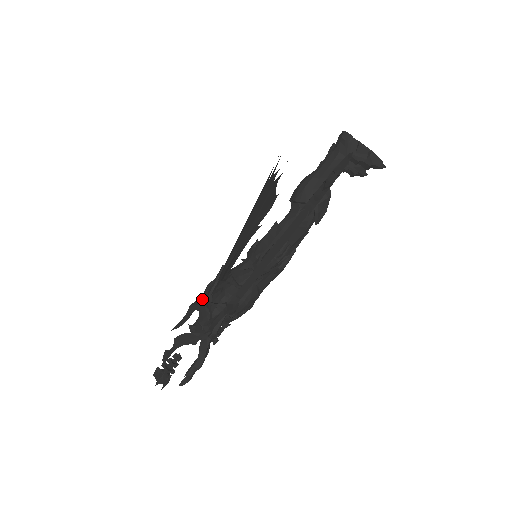
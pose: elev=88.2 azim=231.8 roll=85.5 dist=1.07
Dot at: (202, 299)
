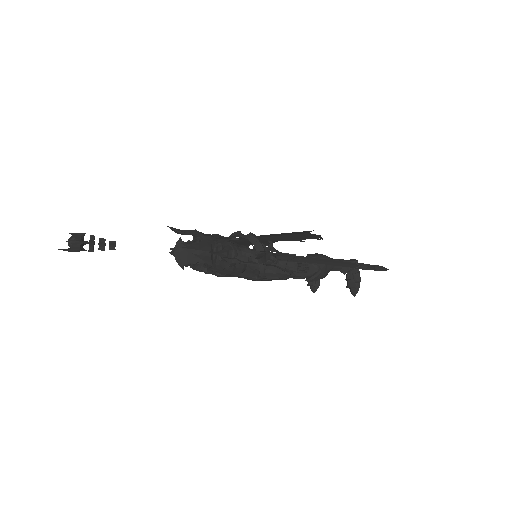
Dot at: (211, 236)
